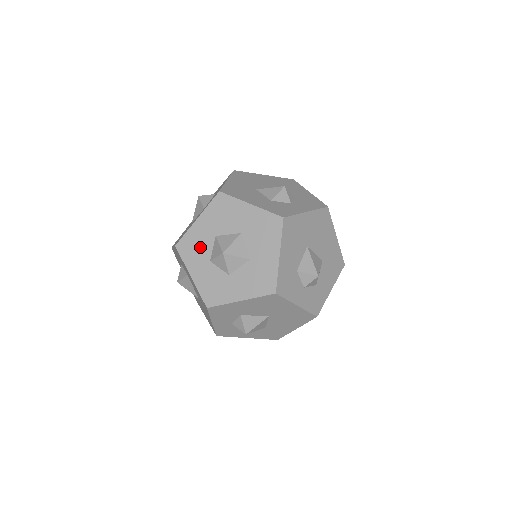
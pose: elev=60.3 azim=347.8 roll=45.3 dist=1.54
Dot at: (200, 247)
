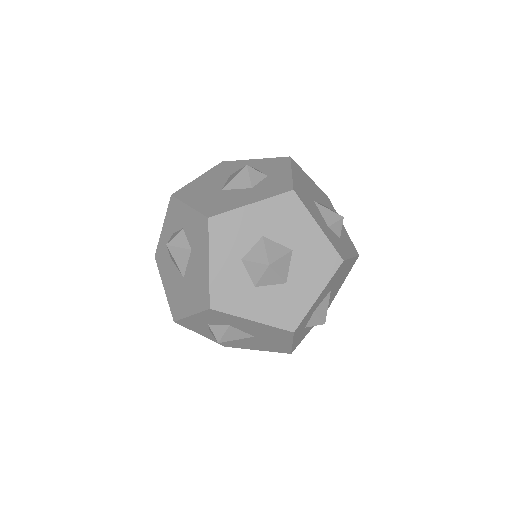
Dot at: (238, 237)
